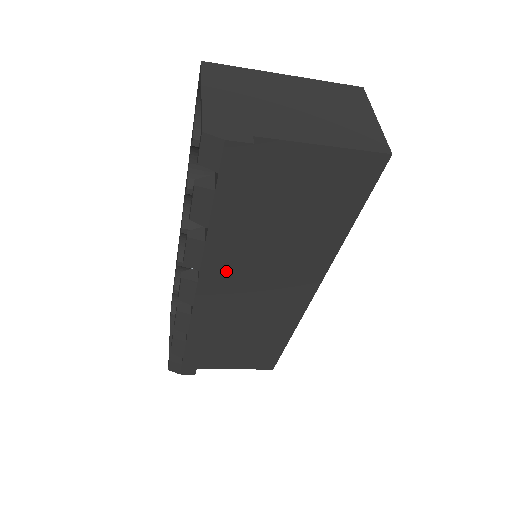
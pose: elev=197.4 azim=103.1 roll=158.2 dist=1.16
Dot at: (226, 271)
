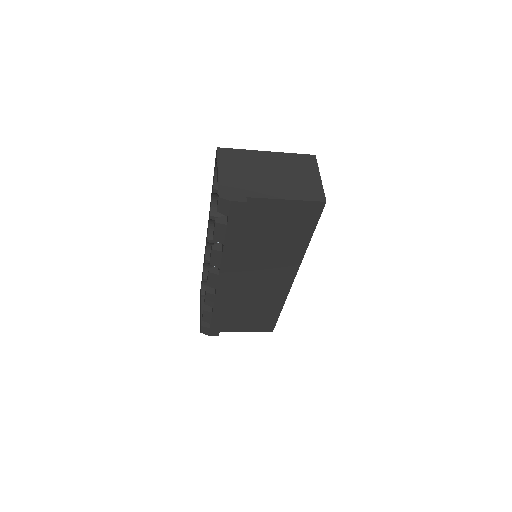
Dot at: (236, 267)
